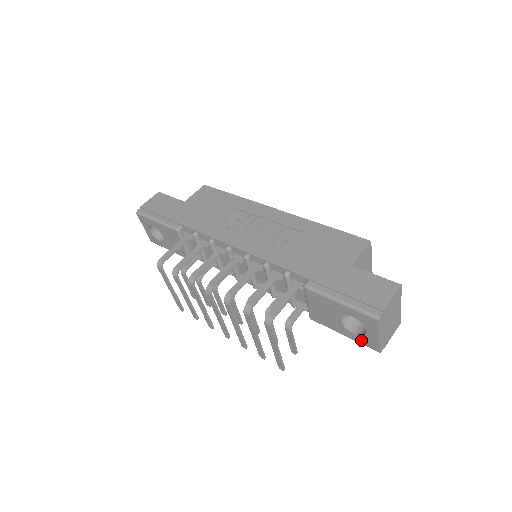
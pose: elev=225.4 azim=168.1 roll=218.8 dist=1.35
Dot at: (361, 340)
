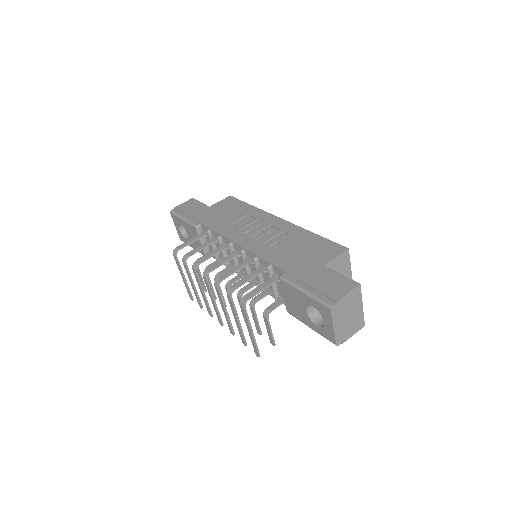
Dot at: (322, 332)
